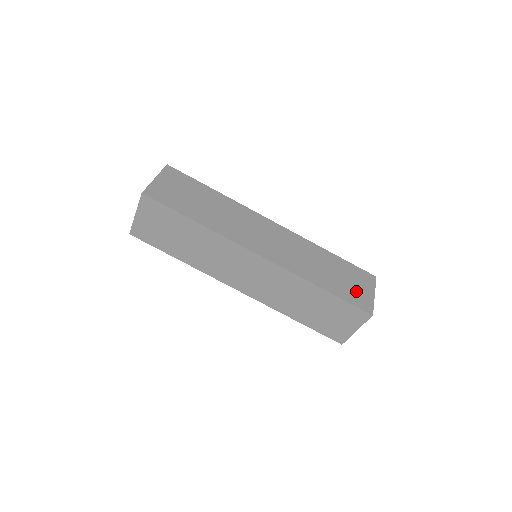
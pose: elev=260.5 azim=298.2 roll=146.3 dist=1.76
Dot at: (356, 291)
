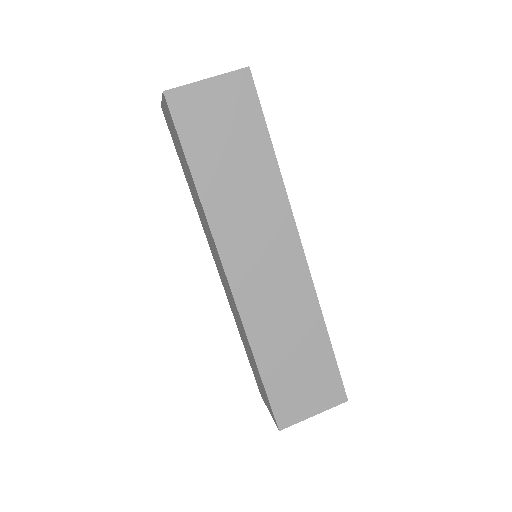
Dot at: (296, 396)
